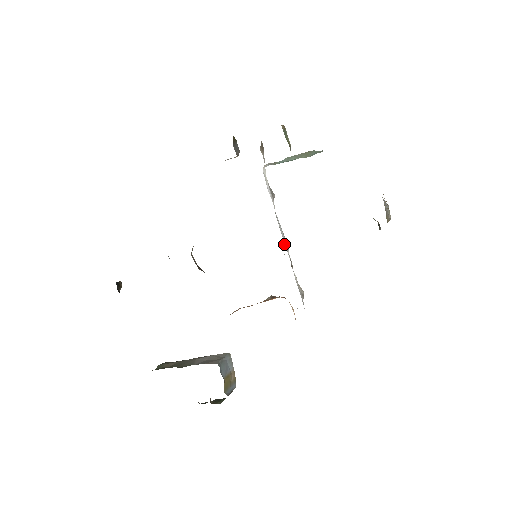
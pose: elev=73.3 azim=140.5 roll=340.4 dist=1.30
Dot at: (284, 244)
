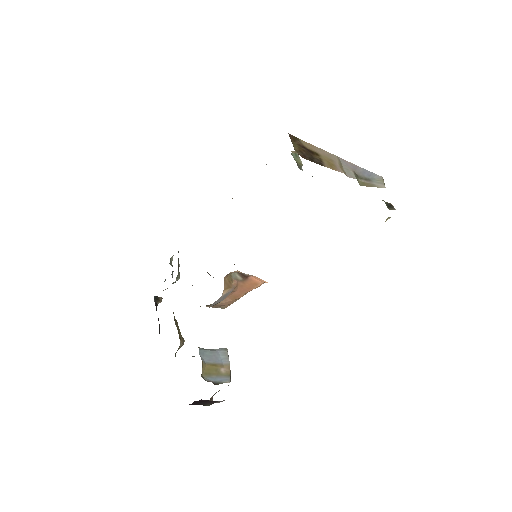
Dot at: occluded
